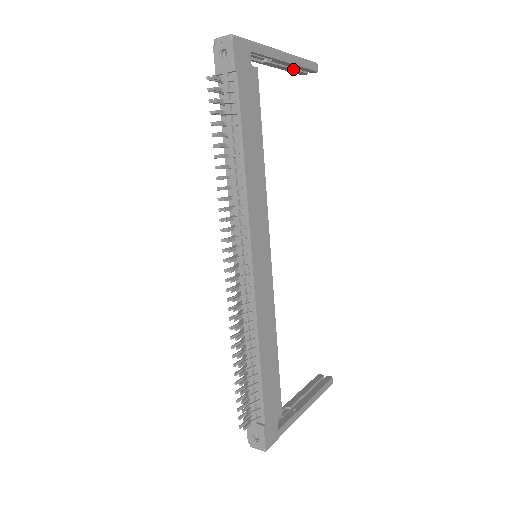
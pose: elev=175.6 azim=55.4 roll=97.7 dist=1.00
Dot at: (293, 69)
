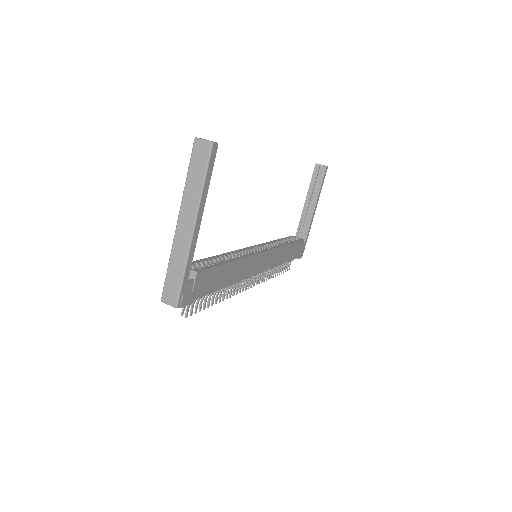
Dot at: occluded
